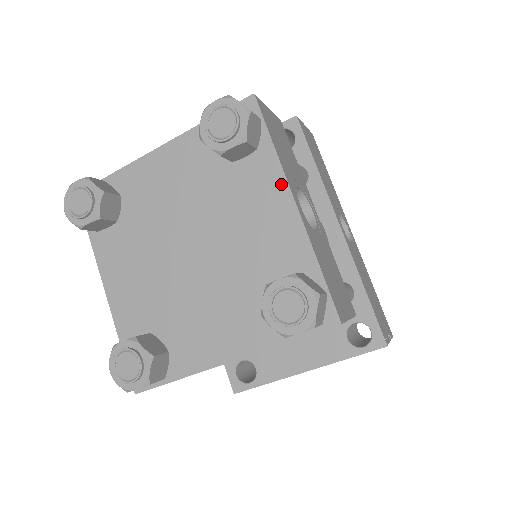
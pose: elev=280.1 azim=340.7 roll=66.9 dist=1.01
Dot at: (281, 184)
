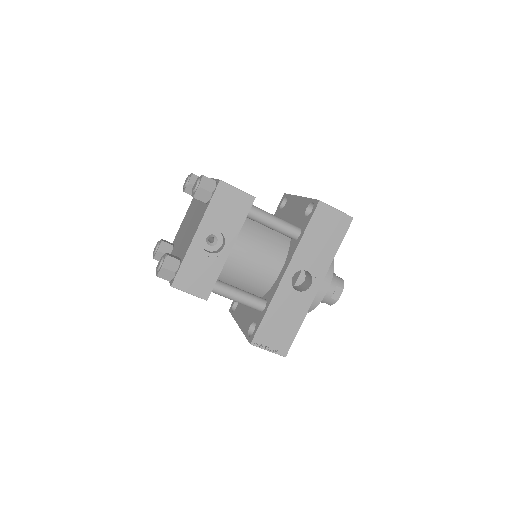
Dot at: (199, 223)
